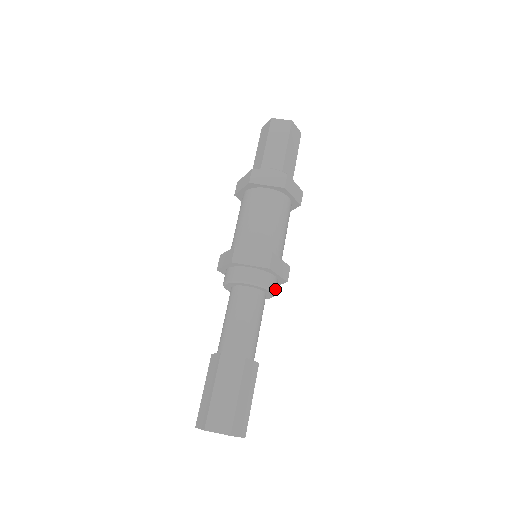
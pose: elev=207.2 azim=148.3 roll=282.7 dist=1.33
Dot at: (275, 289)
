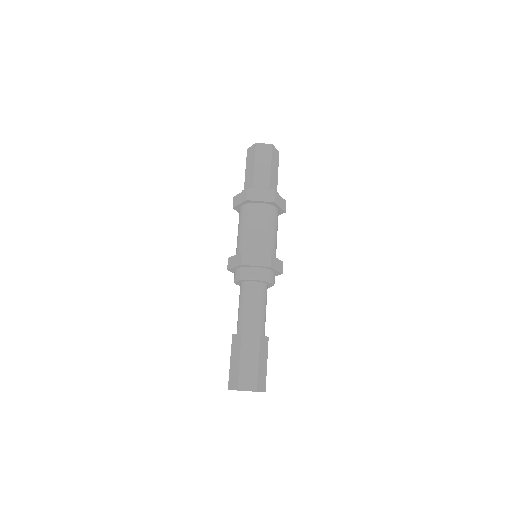
Dot at: (261, 276)
